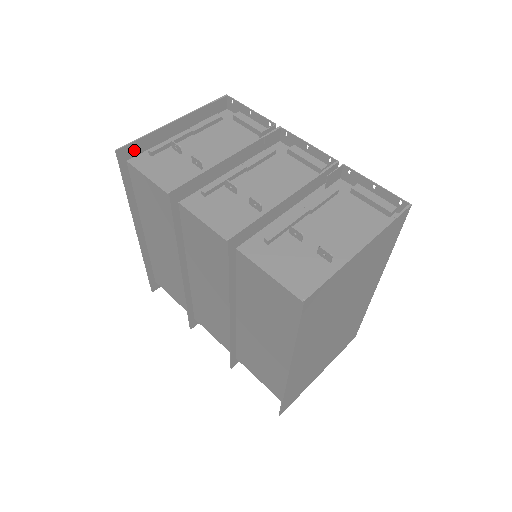
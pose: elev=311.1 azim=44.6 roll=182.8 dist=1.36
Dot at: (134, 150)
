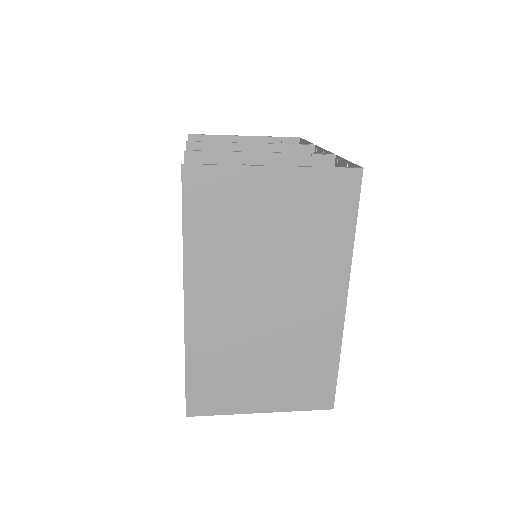
Dot at: occluded
